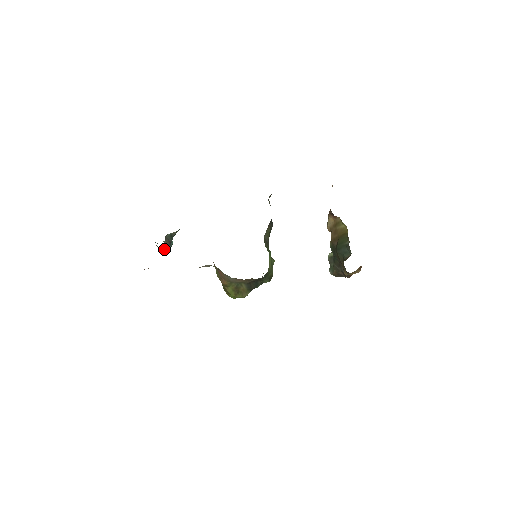
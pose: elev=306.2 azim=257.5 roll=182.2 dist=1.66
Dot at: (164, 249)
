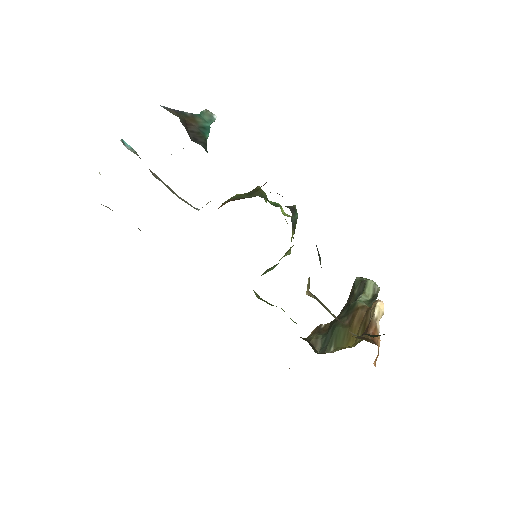
Dot at: occluded
